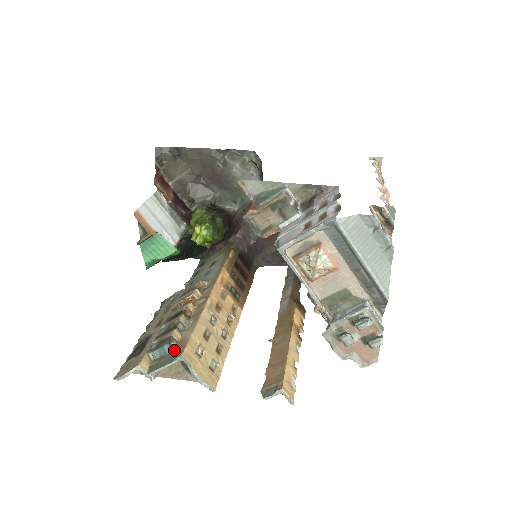
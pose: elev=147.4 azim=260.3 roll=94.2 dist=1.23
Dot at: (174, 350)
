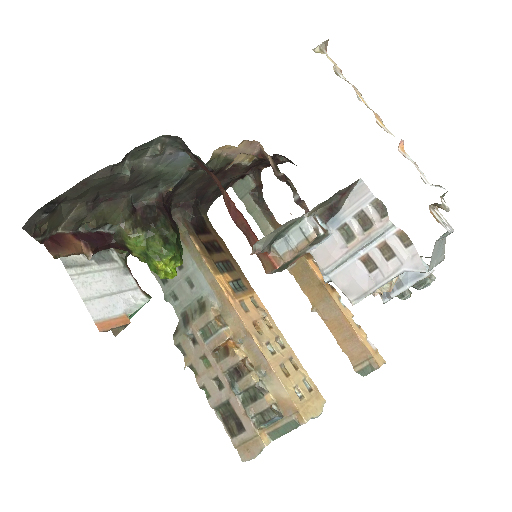
Dot at: (284, 415)
